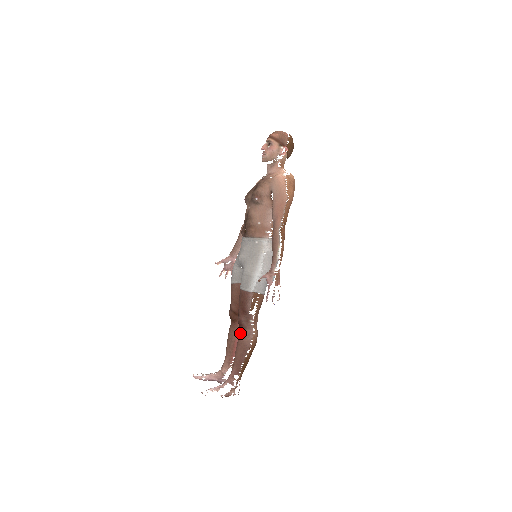
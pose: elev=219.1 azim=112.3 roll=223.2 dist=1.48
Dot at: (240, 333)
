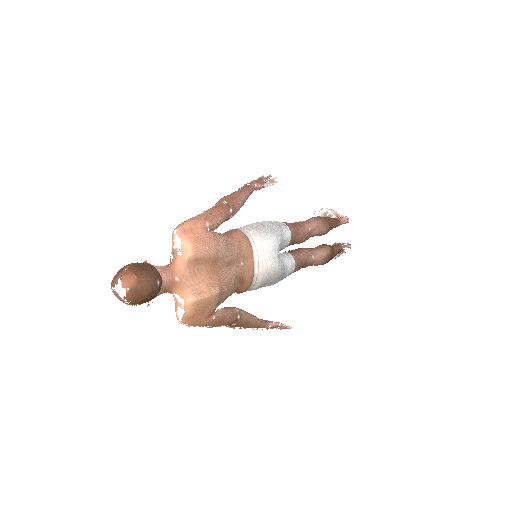
Dot at: occluded
